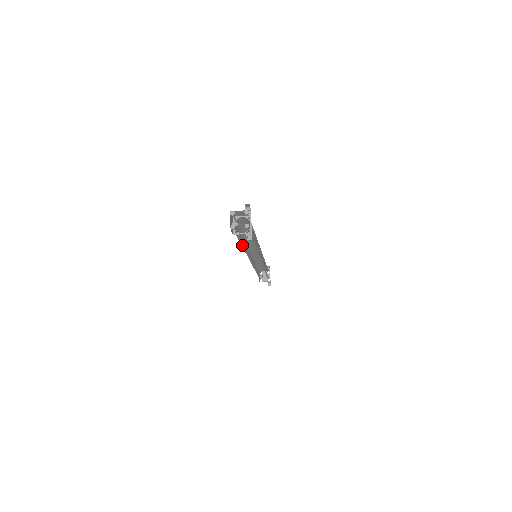
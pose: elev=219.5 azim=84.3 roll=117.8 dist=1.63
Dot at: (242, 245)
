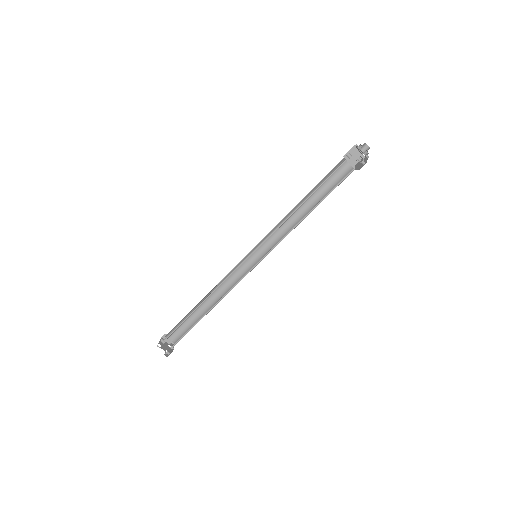
Dot at: (305, 199)
